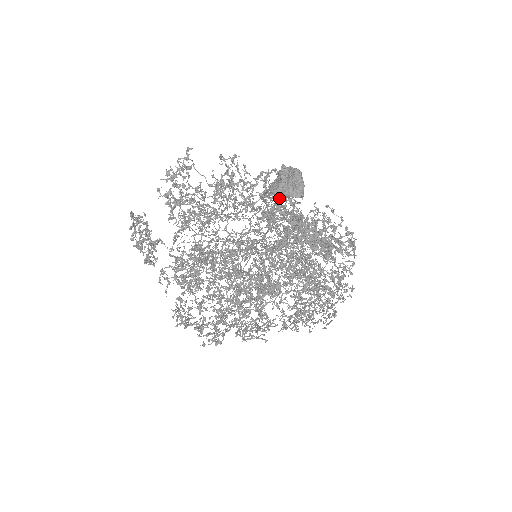
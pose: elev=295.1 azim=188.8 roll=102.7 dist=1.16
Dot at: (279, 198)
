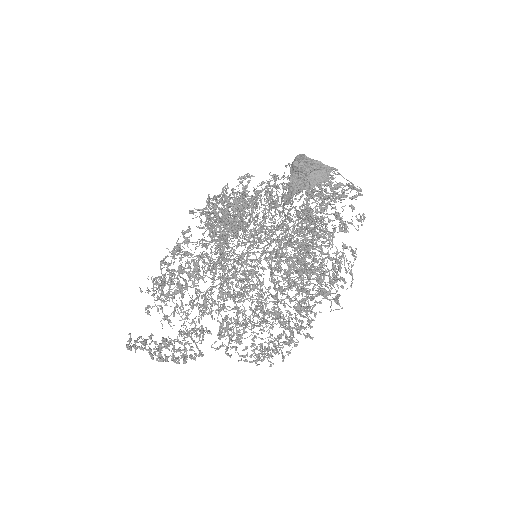
Dot at: (276, 193)
